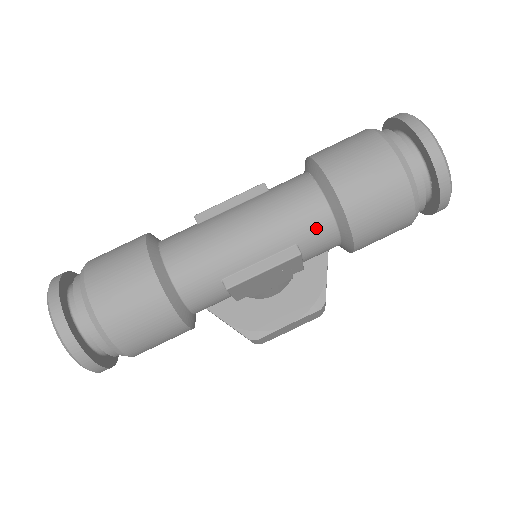
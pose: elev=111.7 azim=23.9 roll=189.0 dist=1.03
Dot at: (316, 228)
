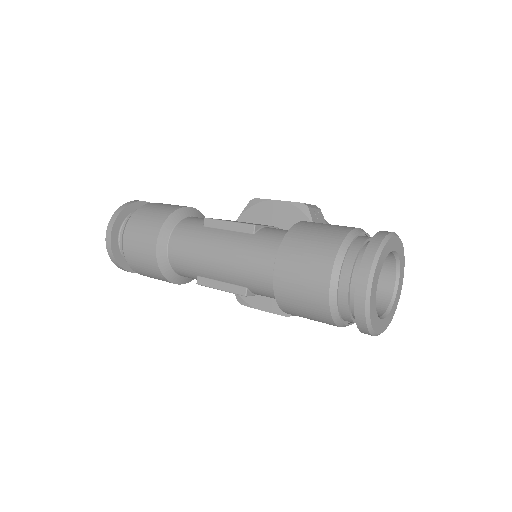
Dot at: (261, 288)
